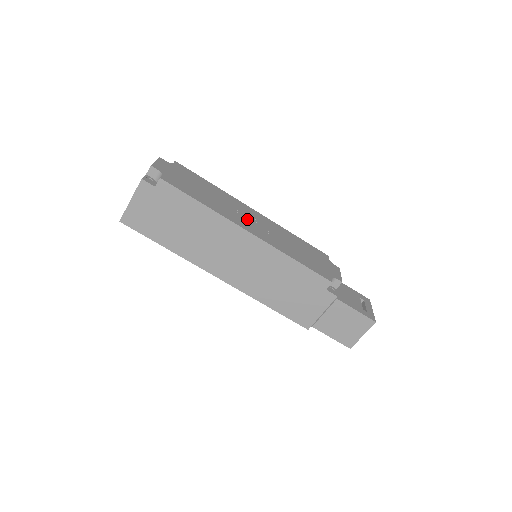
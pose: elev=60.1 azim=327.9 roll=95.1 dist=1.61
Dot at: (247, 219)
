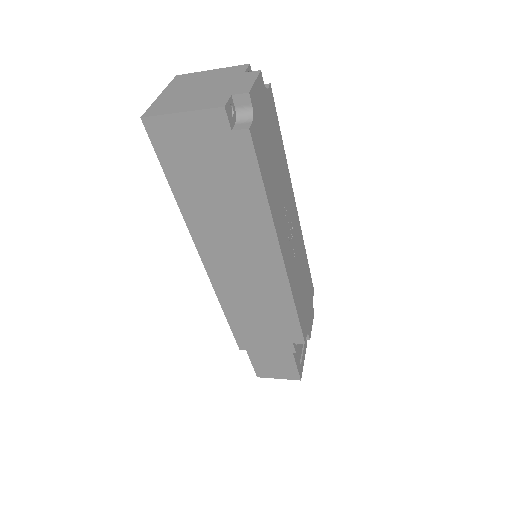
Dot at: (288, 228)
